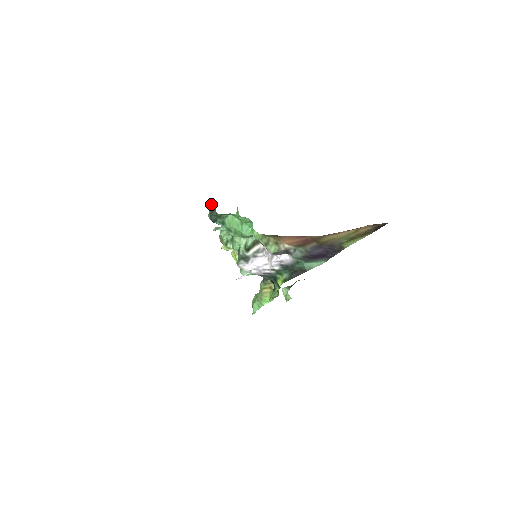
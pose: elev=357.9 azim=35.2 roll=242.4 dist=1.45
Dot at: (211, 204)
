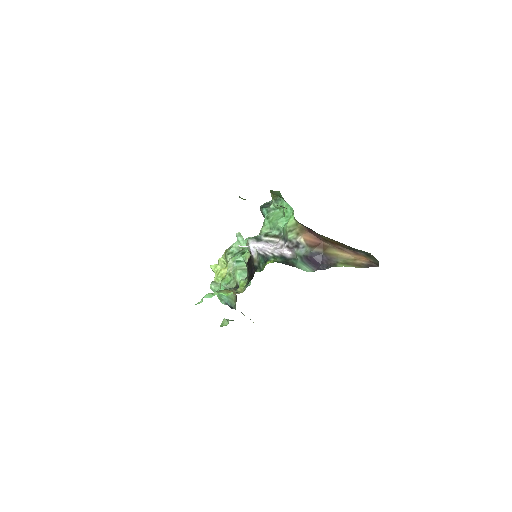
Dot at: (271, 200)
